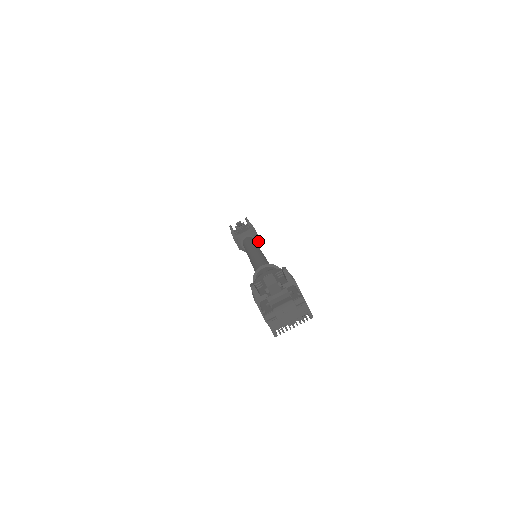
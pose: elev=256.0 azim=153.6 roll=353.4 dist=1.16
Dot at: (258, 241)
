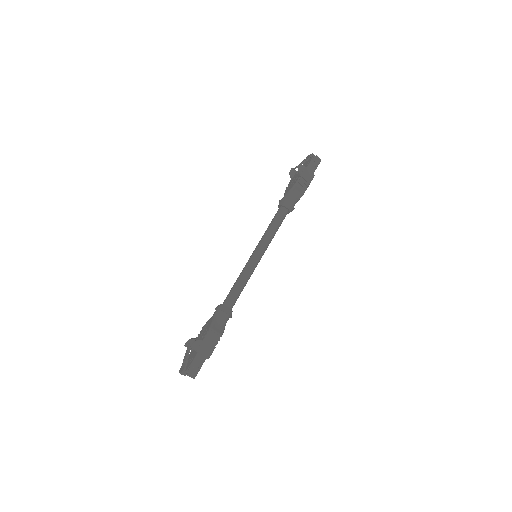
Dot at: (292, 206)
